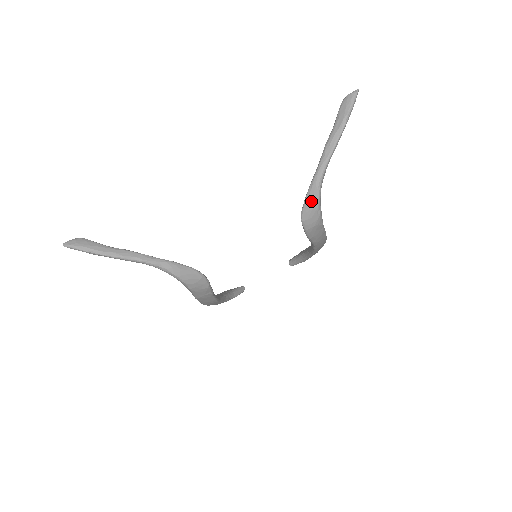
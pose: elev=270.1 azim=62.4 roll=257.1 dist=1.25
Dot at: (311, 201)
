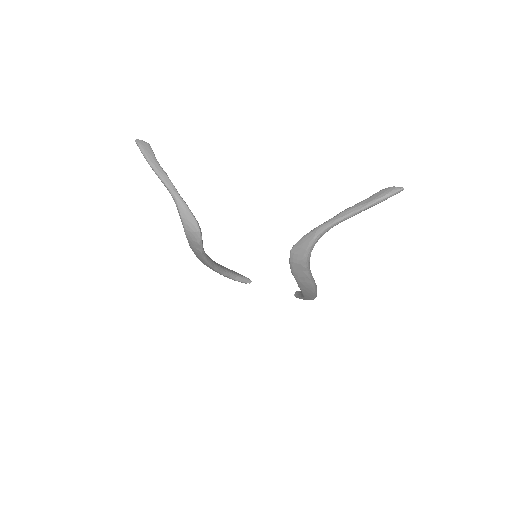
Dot at: (305, 241)
